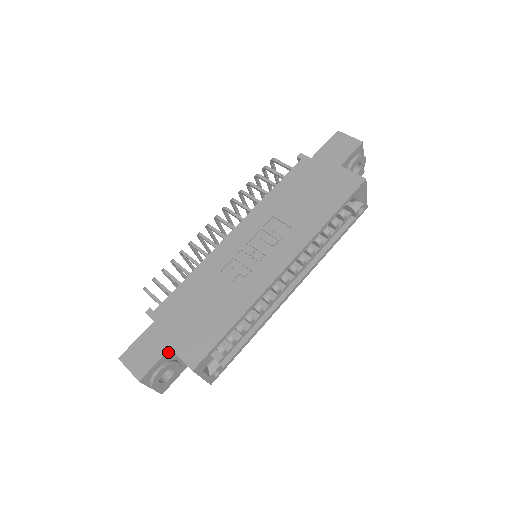
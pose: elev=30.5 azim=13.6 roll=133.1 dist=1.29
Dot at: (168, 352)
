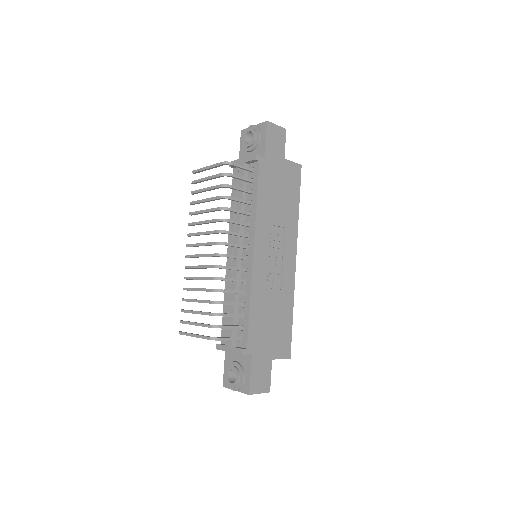
Dot at: (270, 362)
